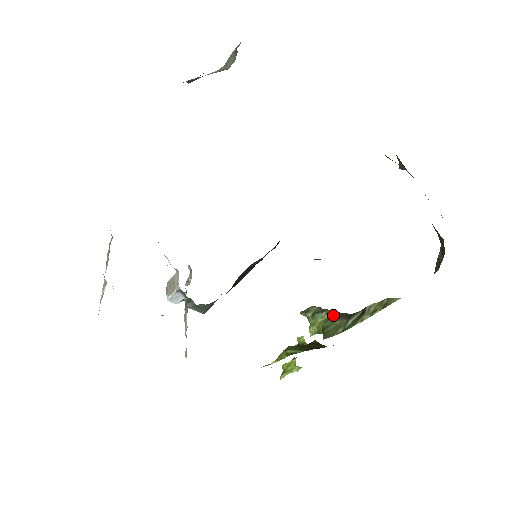
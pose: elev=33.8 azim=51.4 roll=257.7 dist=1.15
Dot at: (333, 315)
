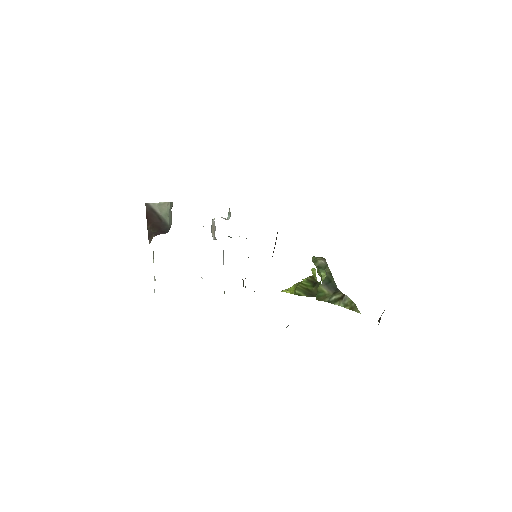
Dot at: (328, 280)
